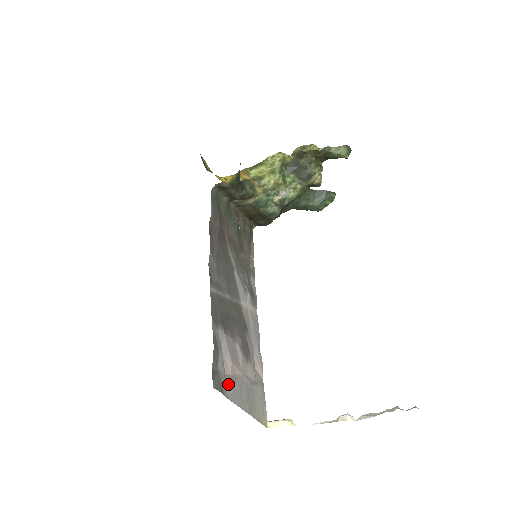
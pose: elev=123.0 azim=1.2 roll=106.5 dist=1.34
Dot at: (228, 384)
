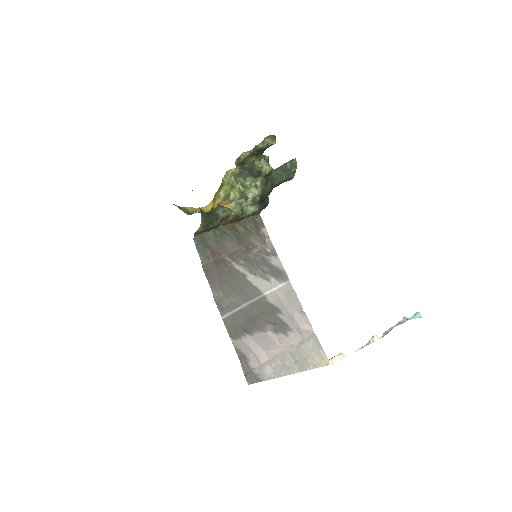
Dot at: (266, 369)
